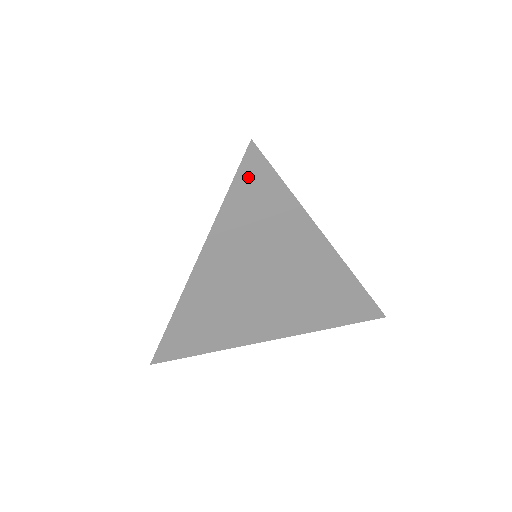
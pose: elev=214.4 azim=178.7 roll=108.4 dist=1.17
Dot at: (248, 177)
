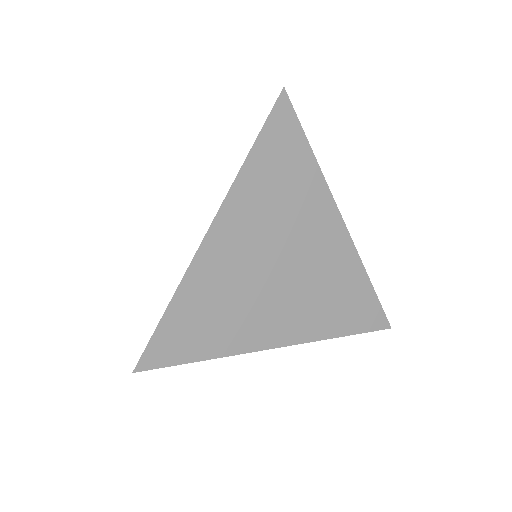
Dot at: (277, 127)
